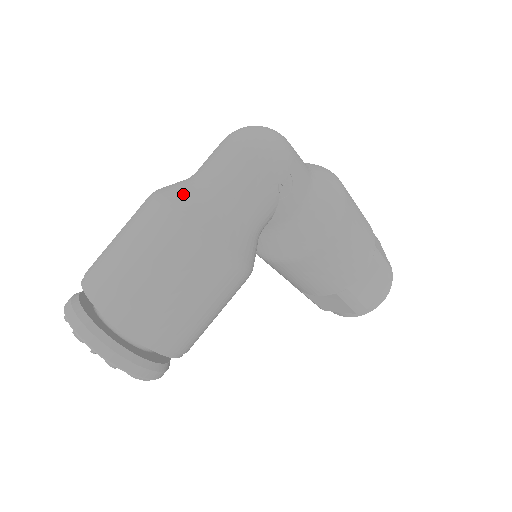
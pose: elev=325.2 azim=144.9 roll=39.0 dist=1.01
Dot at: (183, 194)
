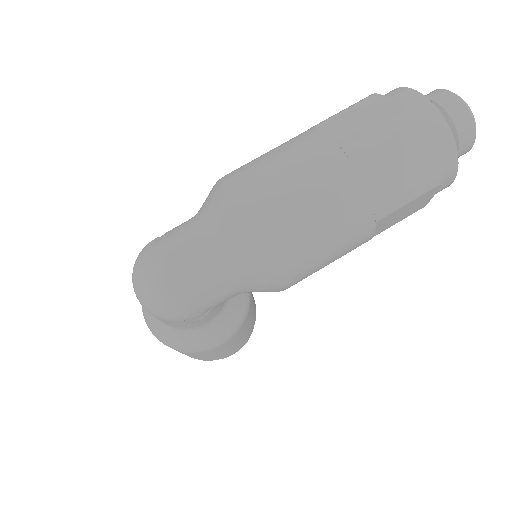
Dot at: (152, 323)
